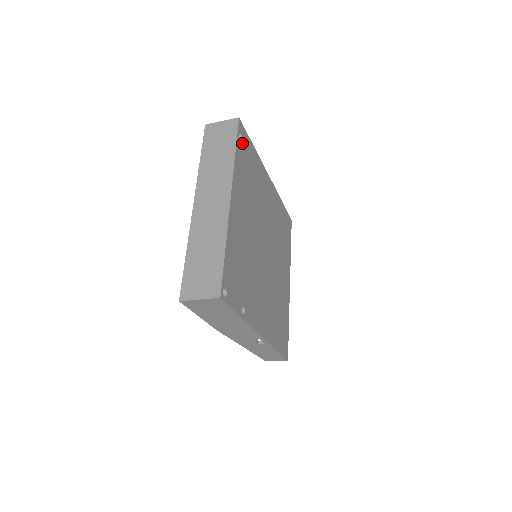
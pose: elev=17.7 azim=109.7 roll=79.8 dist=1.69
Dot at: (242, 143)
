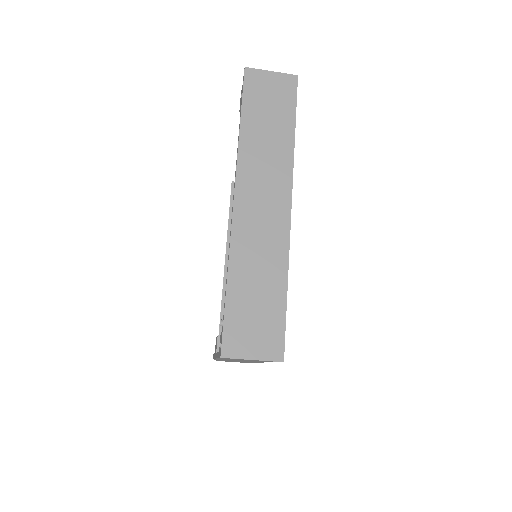
Dot at: occluded
